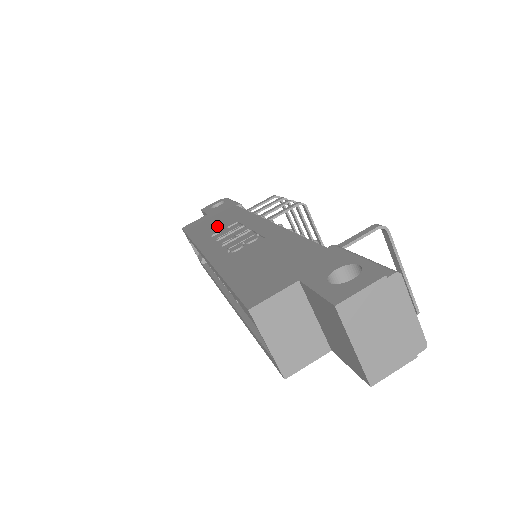
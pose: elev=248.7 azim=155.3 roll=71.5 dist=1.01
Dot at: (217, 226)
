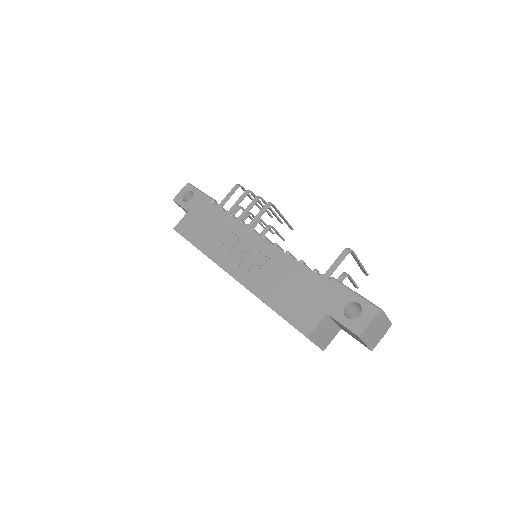
Dot at: (215, 235)
